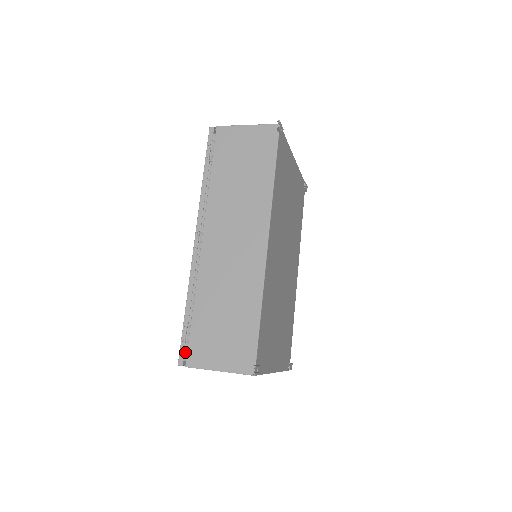
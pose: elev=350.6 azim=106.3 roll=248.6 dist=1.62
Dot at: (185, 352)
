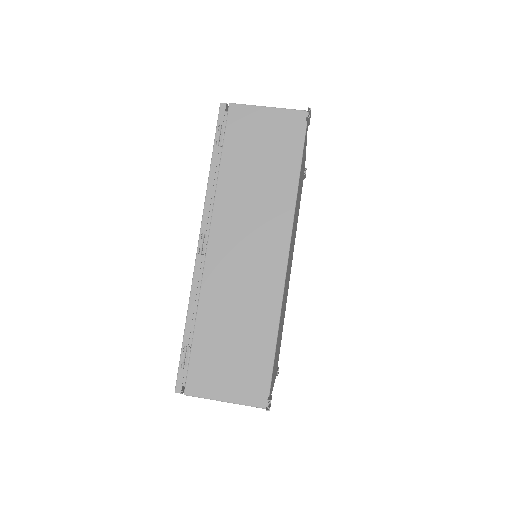
Dot at: (183, 376)
